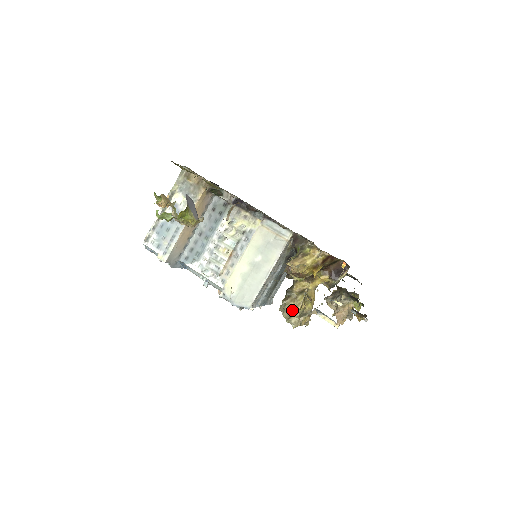
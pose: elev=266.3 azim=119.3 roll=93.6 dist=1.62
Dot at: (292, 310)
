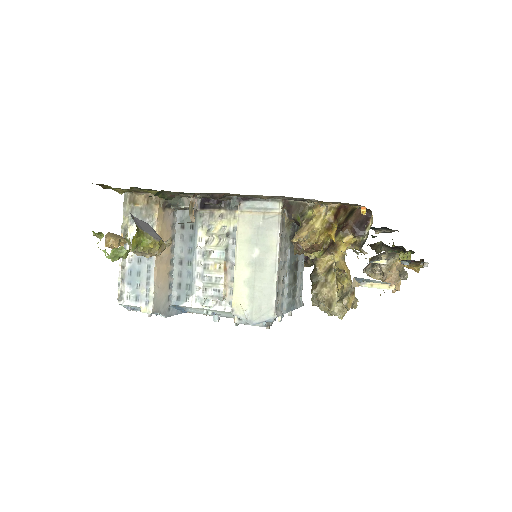
Dot at: (328, 297)
